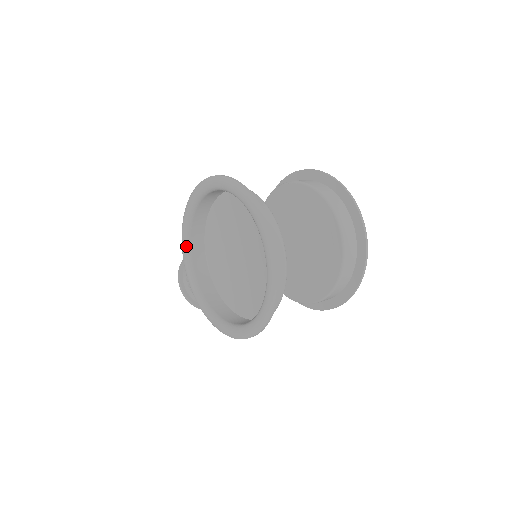
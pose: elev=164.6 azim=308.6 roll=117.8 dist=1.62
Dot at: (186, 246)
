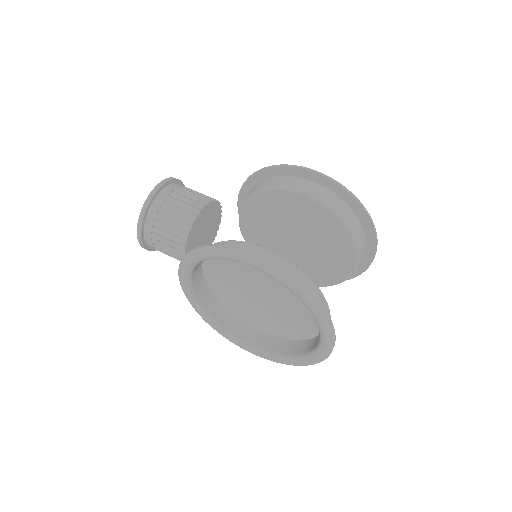
Dot at: (193, 266)
